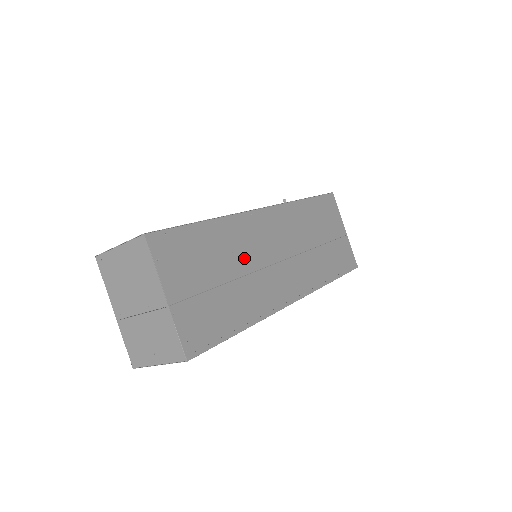
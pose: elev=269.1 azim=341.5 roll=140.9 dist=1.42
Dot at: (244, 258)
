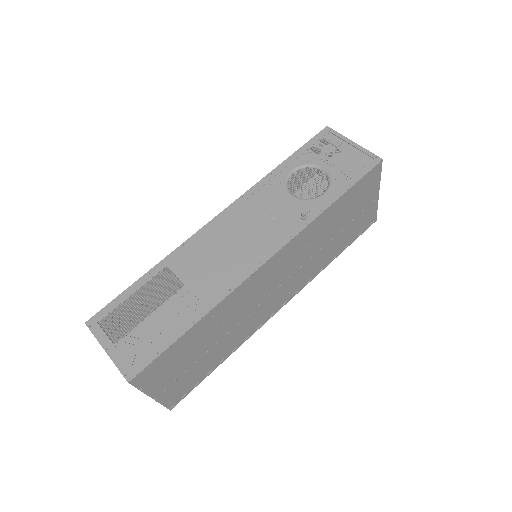
Dot at: (232, 319)
